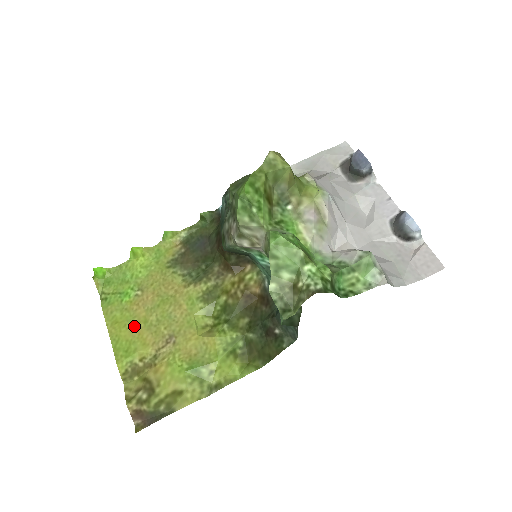
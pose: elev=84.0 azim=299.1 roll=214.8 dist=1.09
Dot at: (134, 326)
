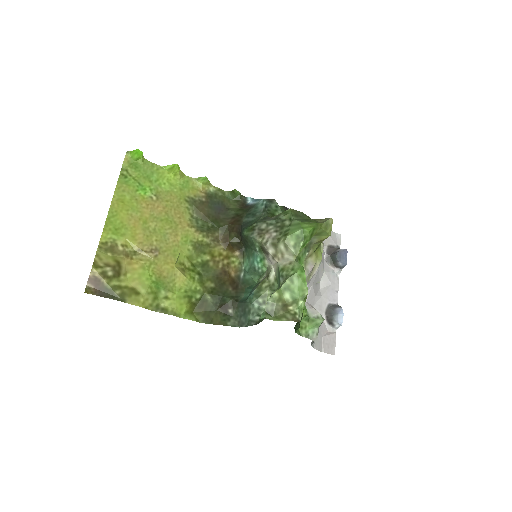
Dot at: (134, 217)
